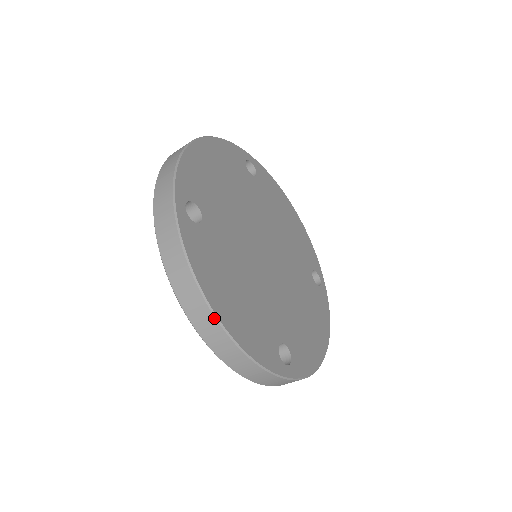
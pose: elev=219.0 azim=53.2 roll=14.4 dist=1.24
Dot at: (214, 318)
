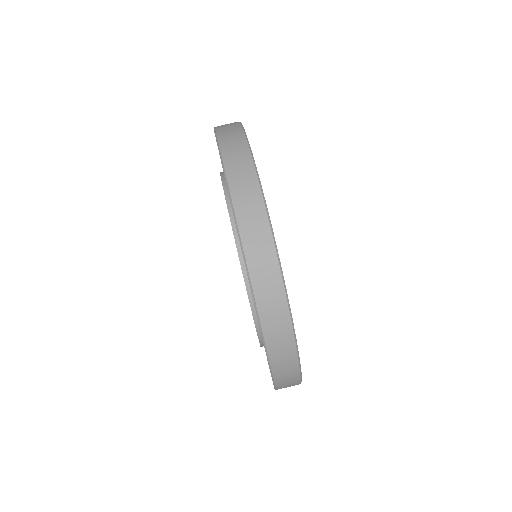
Dot at: (254, 167)
